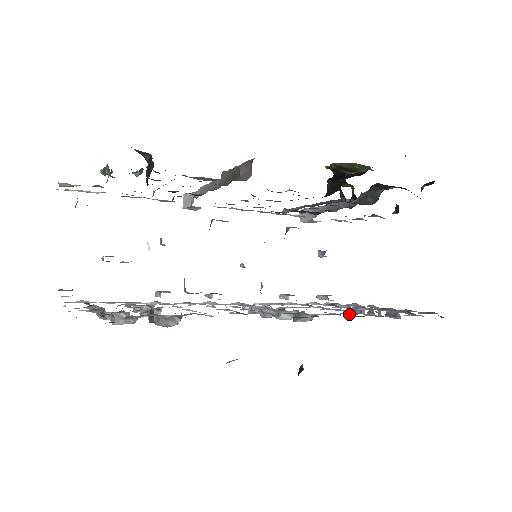
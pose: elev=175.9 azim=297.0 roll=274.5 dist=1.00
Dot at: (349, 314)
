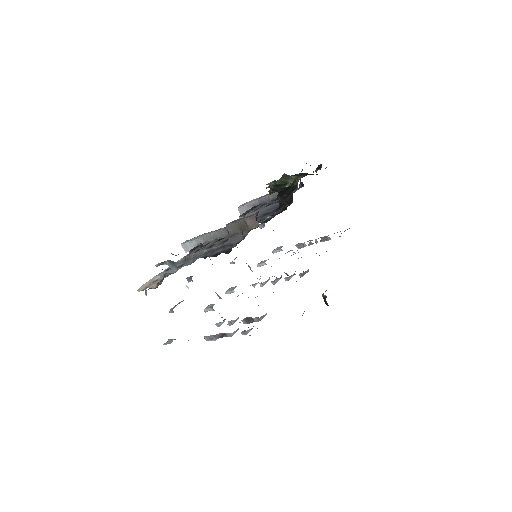
Dot at: occluded
